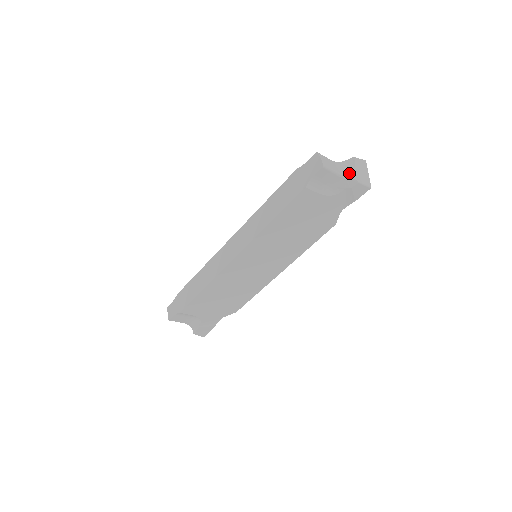
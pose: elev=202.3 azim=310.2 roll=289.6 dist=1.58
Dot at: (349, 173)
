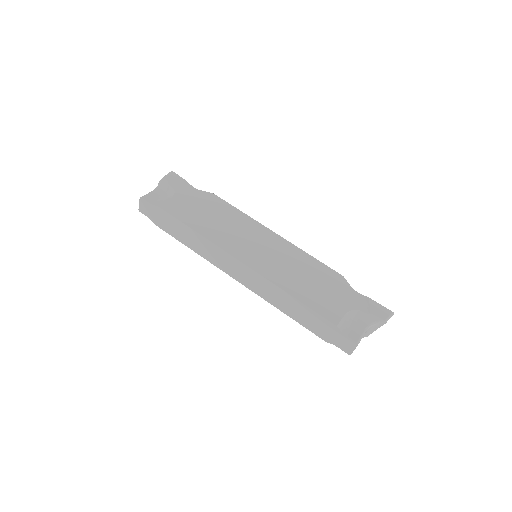
Dot at: (367, 335)
